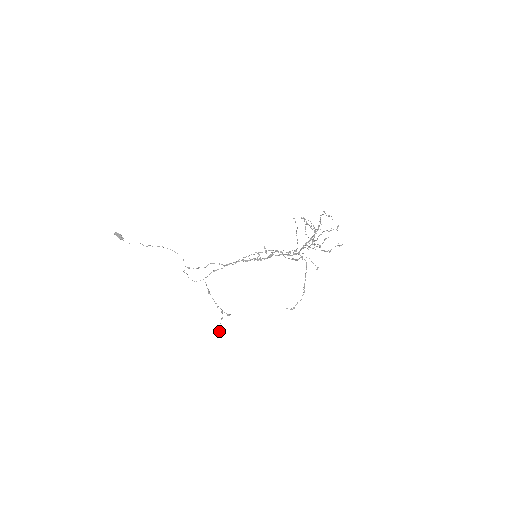
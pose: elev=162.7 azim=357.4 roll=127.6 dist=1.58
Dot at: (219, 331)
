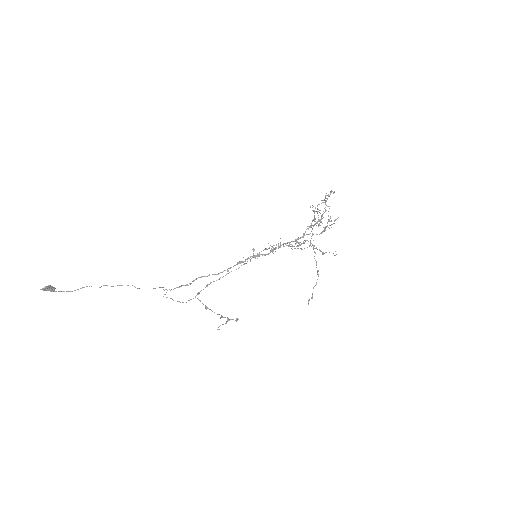
Dot at: occluded
